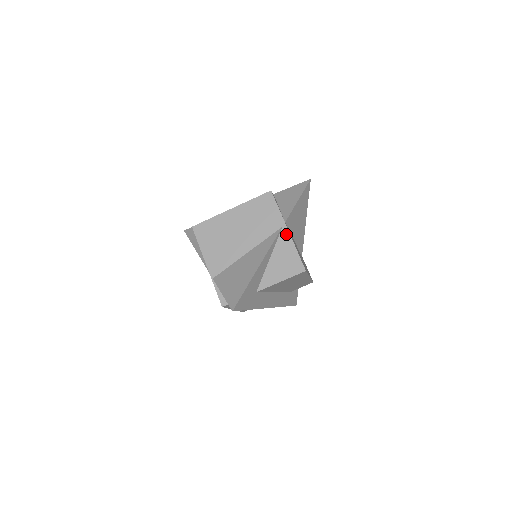
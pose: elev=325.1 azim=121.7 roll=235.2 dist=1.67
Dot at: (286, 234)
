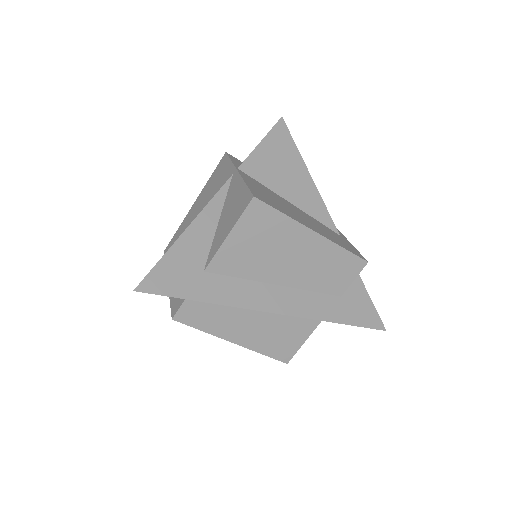
Dot at: (236, 177)
